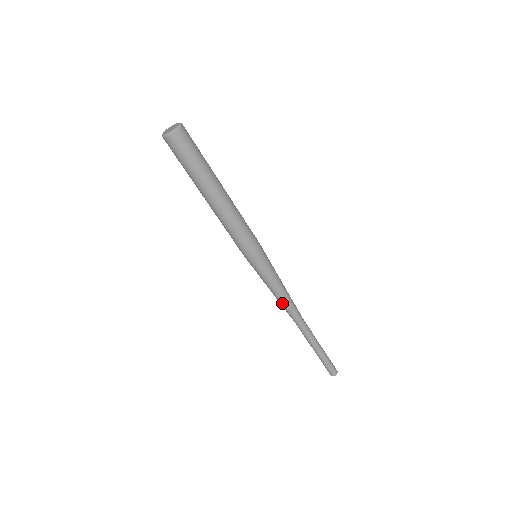
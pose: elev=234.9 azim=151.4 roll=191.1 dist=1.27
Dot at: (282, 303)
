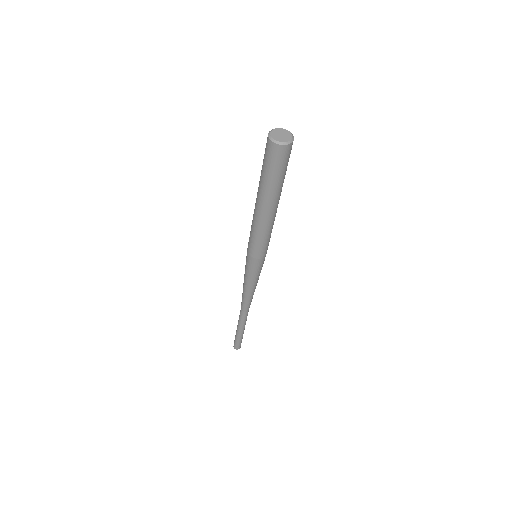
Dot at: (246, 295)
